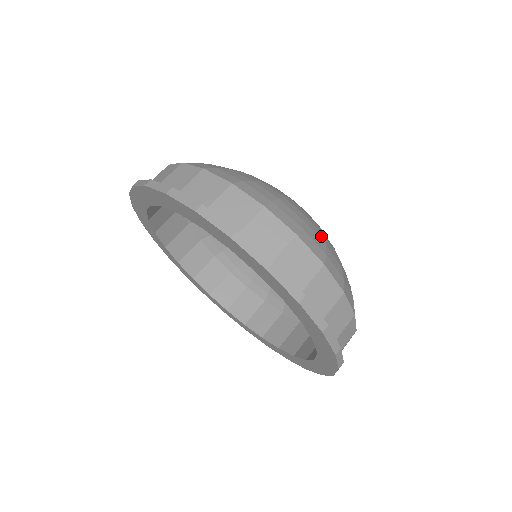
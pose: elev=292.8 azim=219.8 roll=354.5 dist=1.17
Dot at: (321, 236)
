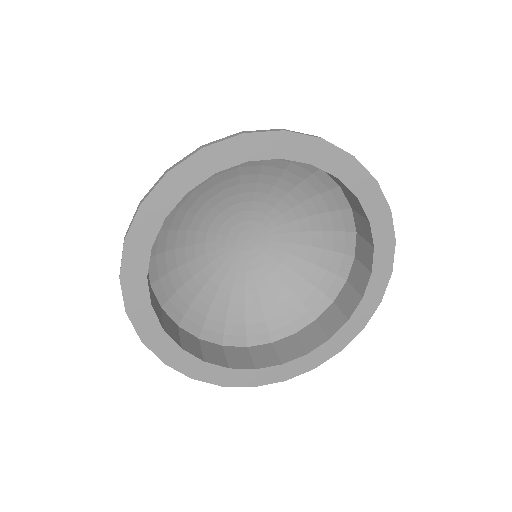
Dot at: occluded
